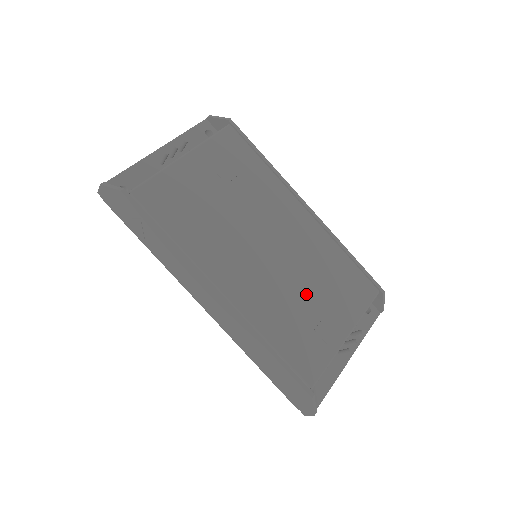
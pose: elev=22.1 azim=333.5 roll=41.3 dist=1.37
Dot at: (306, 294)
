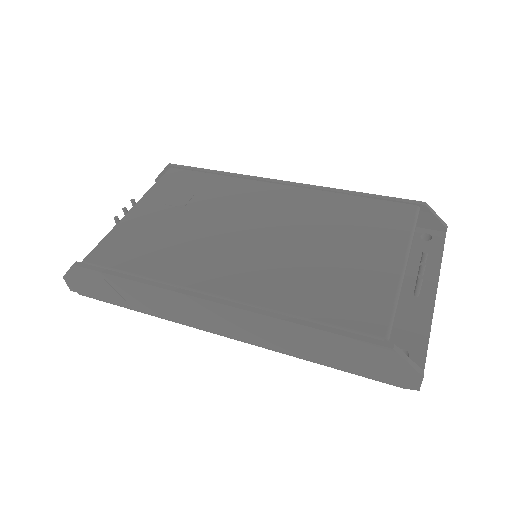
Dot at: (322, 250)
